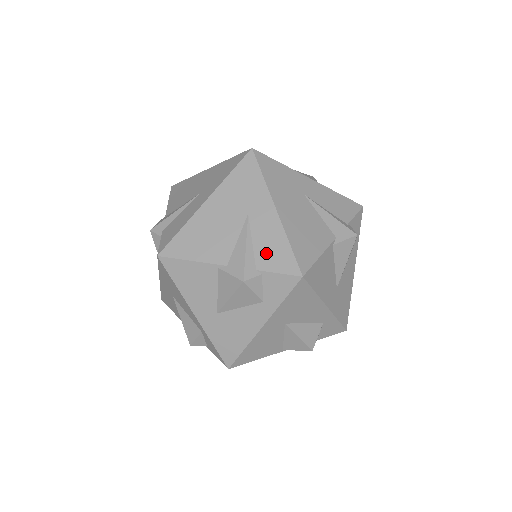
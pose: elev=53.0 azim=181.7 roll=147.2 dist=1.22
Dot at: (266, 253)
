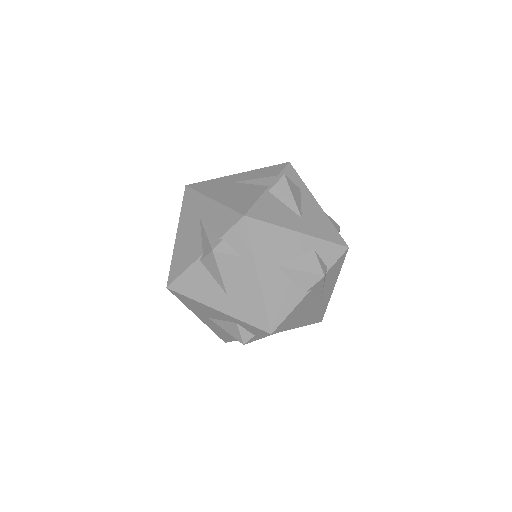
Dot at: (219, 225)
